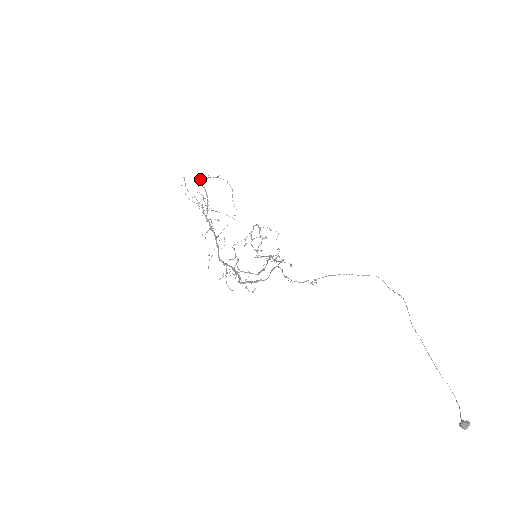
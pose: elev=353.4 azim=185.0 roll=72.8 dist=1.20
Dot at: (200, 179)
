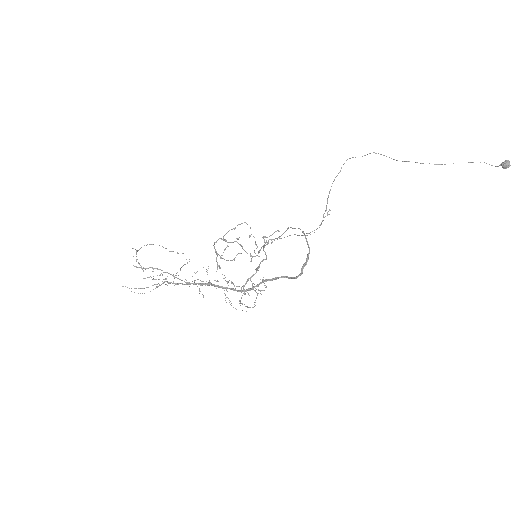
Dot at: (136, 267)
